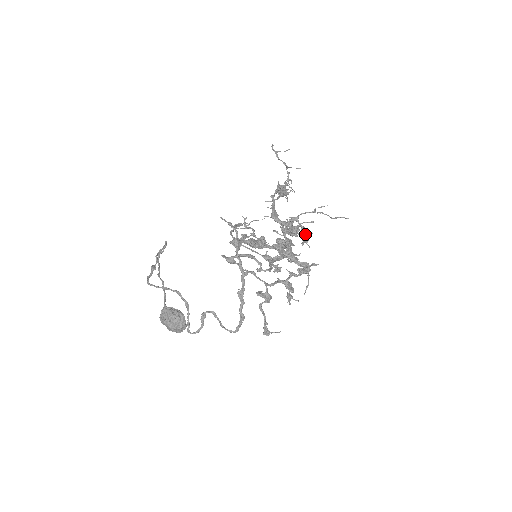
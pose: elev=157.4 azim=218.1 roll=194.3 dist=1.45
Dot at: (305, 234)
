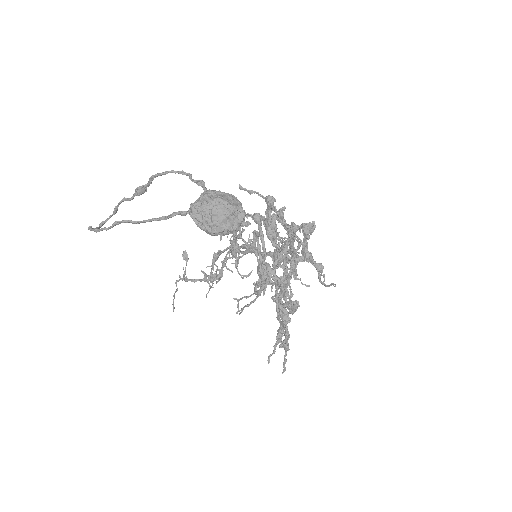
Dot at: occluded
